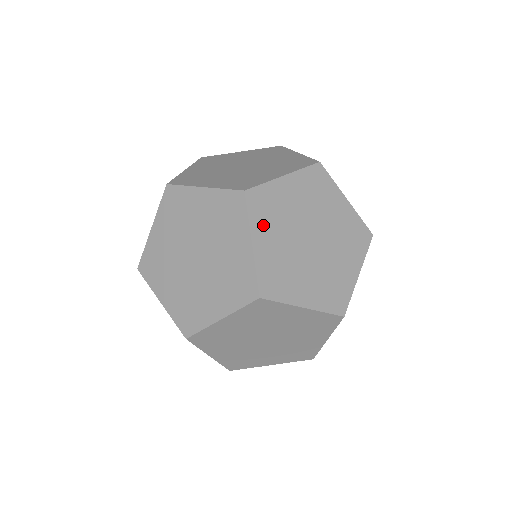
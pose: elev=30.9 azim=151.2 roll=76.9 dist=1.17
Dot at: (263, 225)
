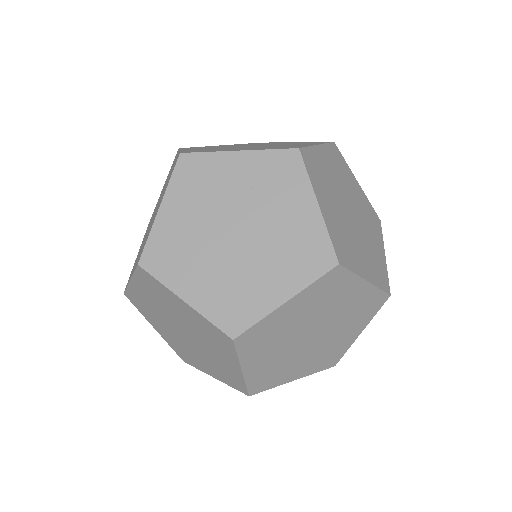
Dot at: (331, 158)
